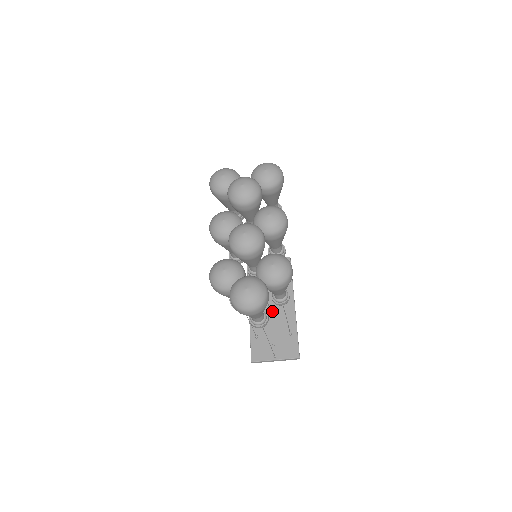
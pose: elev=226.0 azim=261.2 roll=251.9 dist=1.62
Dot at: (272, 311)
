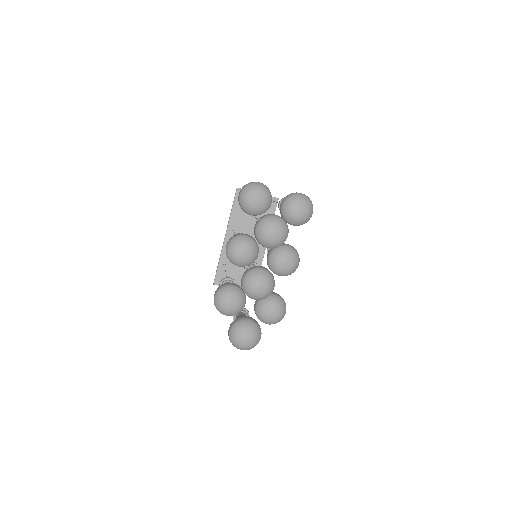
Dot at: occluded
